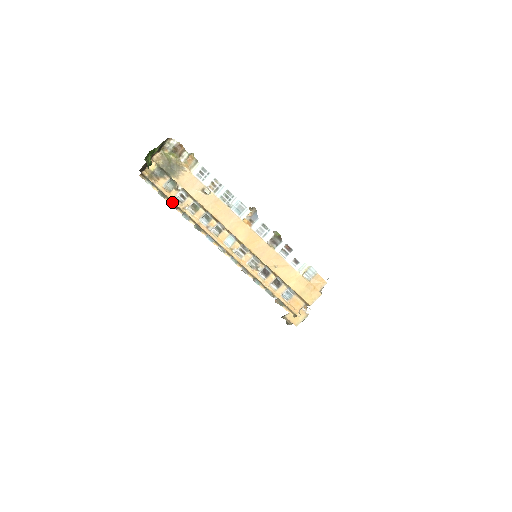
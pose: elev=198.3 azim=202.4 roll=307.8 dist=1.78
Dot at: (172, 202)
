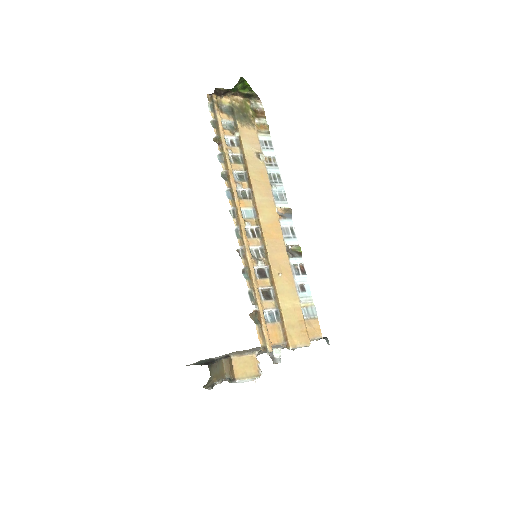
Dot at: (219, 137)
